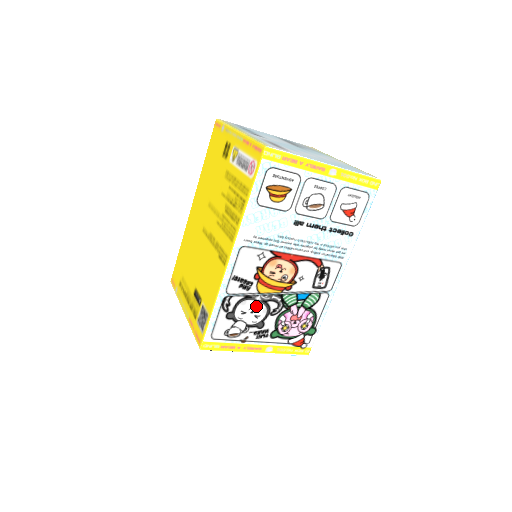
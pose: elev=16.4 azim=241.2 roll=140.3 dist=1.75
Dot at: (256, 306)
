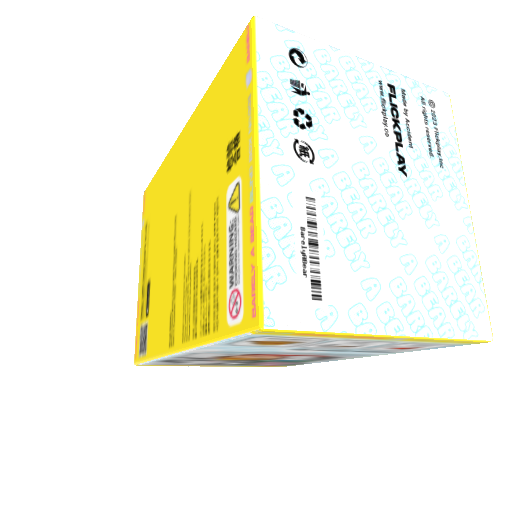
Dot at: (215, 361)
